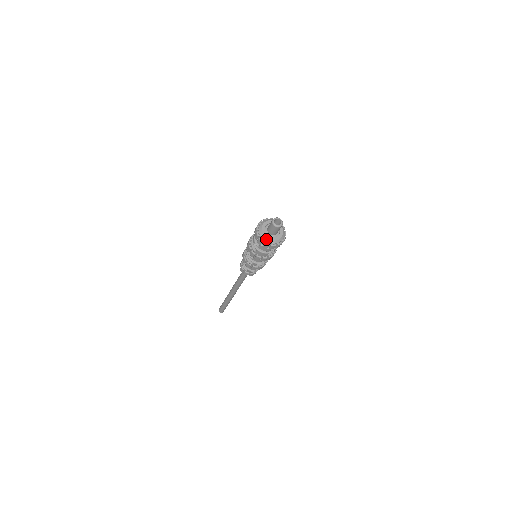
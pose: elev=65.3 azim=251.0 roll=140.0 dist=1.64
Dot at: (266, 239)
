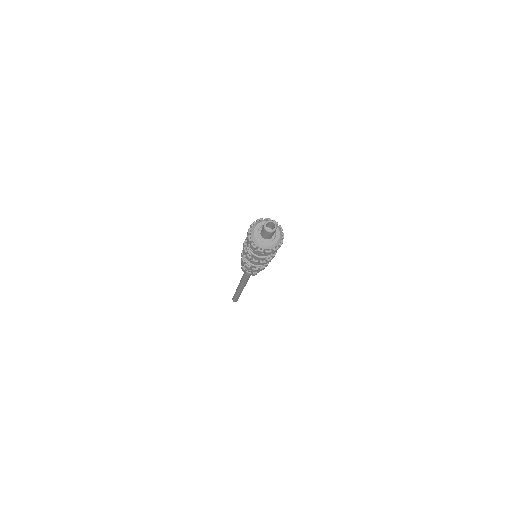
Dot at: (259, 245)
